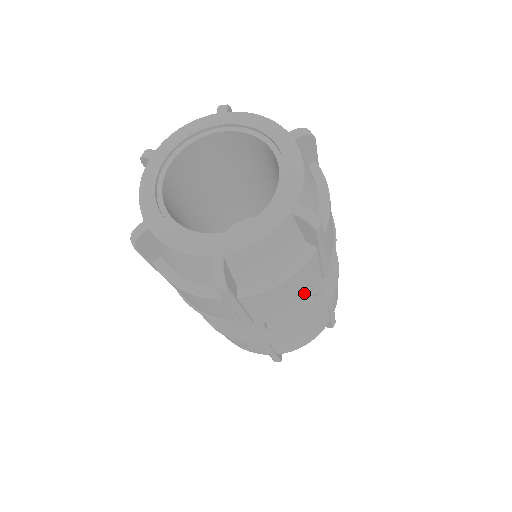
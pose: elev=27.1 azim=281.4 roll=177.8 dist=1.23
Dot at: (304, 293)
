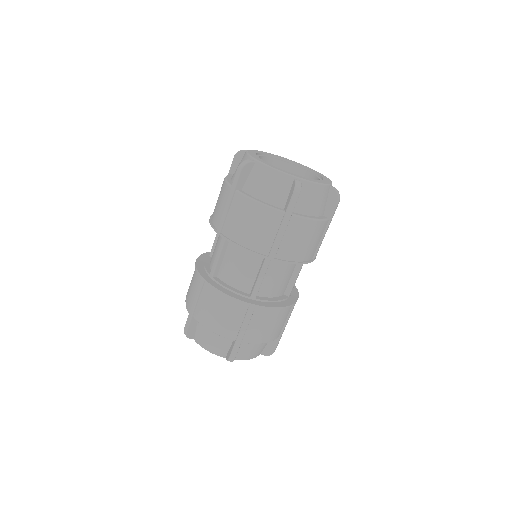
Dot at: (307, 254)
